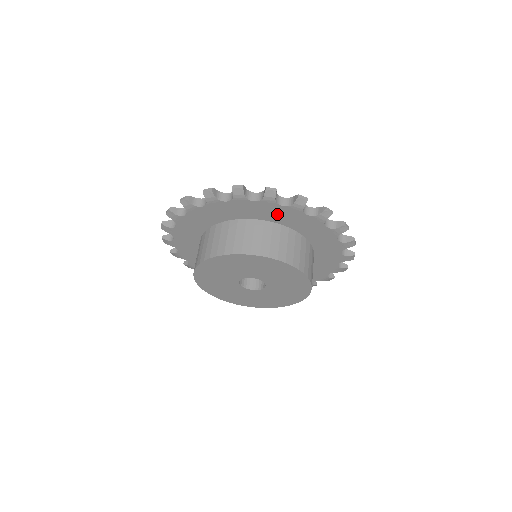
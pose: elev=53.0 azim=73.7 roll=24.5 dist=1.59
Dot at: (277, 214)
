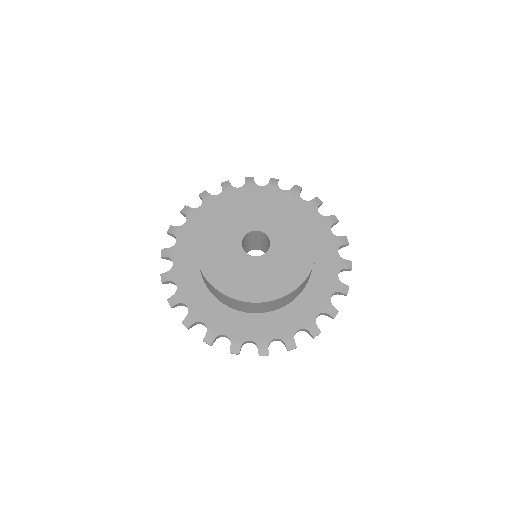
Dot at: occluded
